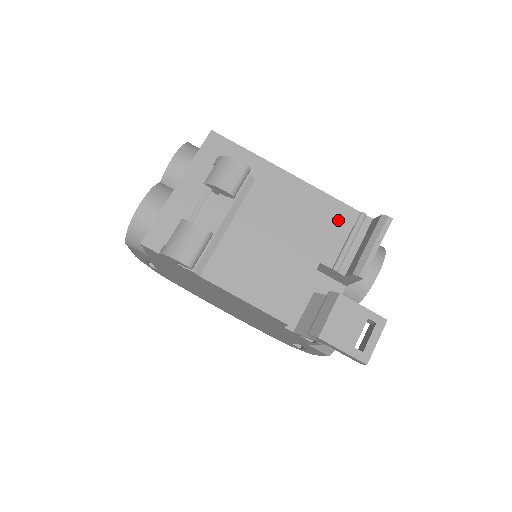
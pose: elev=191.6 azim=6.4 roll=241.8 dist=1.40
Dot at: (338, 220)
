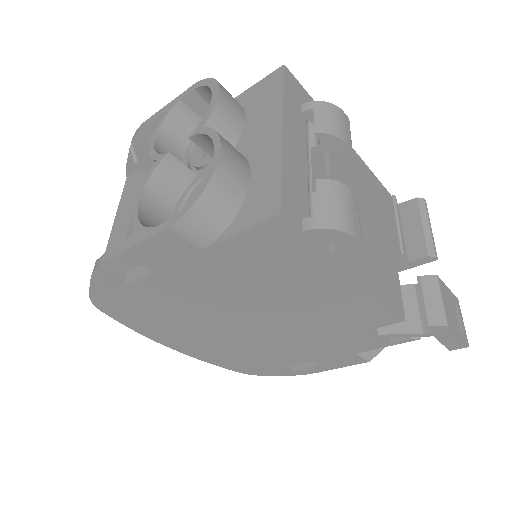
Dot at: (386, 202)
